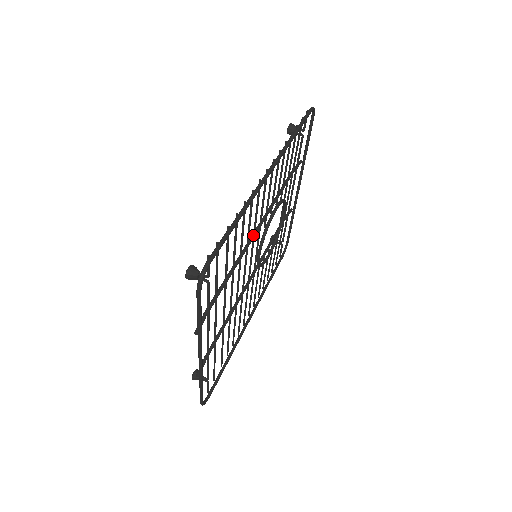
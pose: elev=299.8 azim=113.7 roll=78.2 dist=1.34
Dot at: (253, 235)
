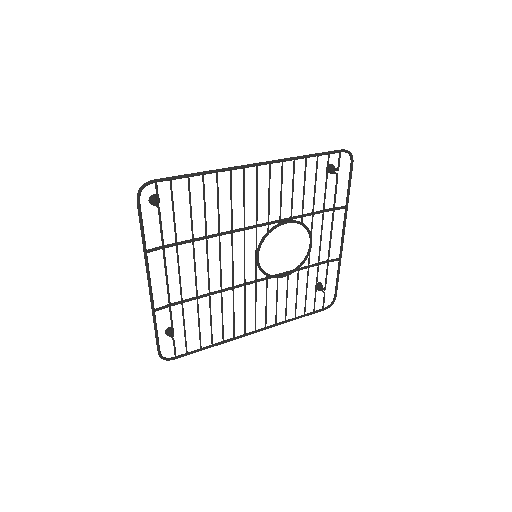
Dot at: (244, 223)
